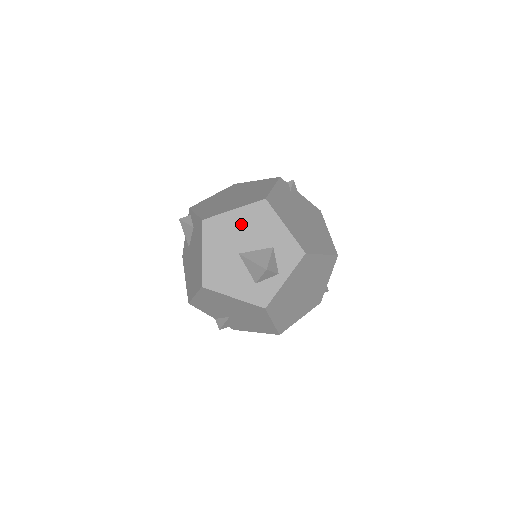
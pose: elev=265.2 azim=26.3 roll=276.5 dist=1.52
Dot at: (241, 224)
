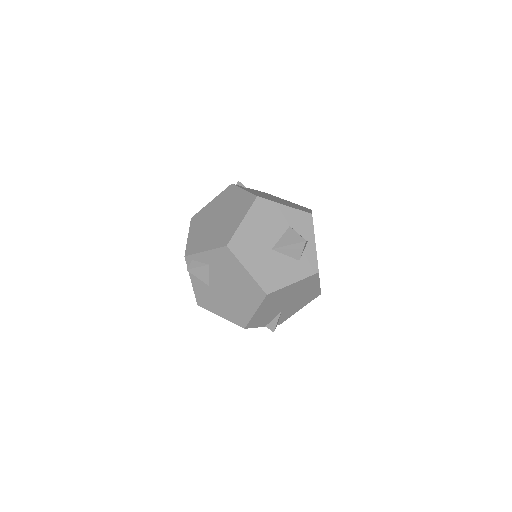
Dot at: (256, 227)
